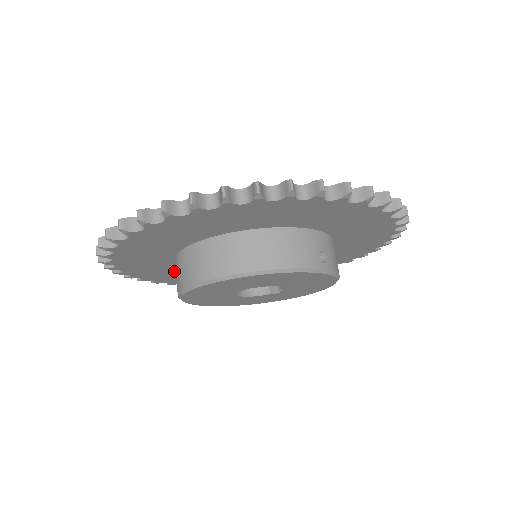
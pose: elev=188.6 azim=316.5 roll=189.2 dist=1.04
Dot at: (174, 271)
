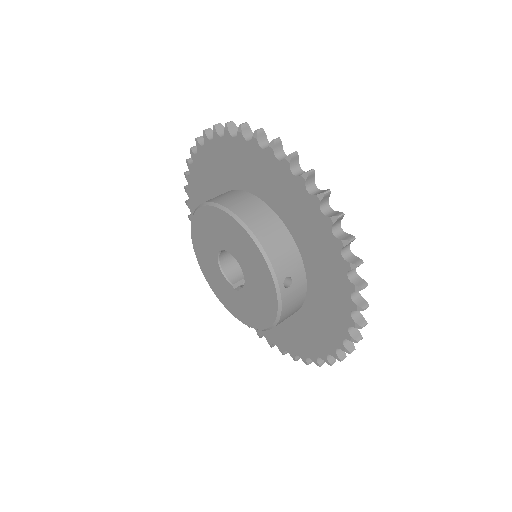
Dot at: occluded
